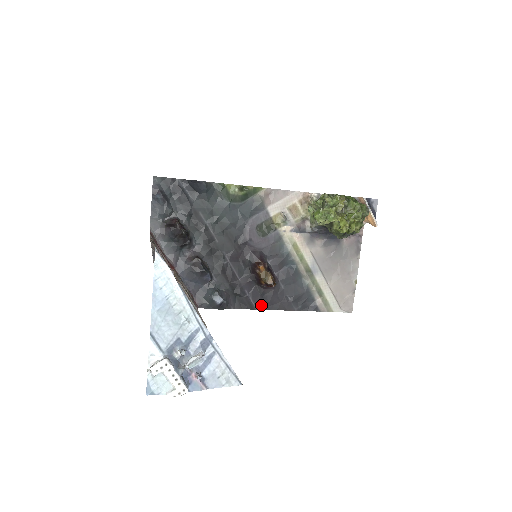
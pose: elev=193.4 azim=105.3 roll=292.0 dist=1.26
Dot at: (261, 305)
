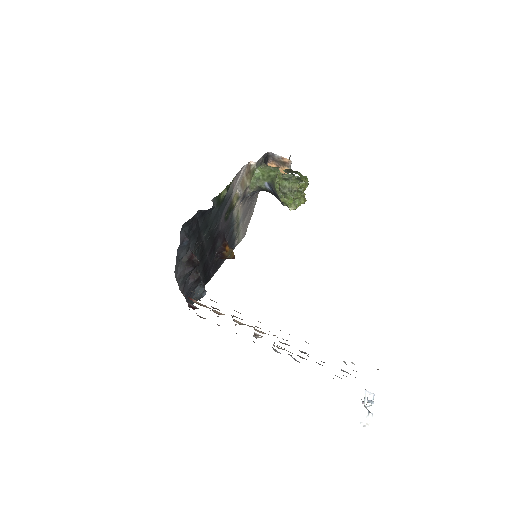
Dot at: (214, 272)
